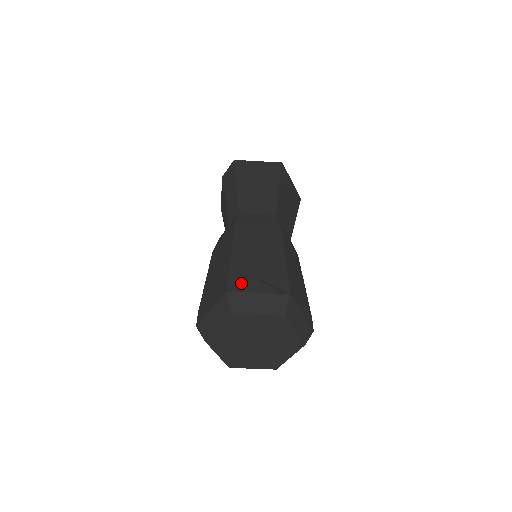
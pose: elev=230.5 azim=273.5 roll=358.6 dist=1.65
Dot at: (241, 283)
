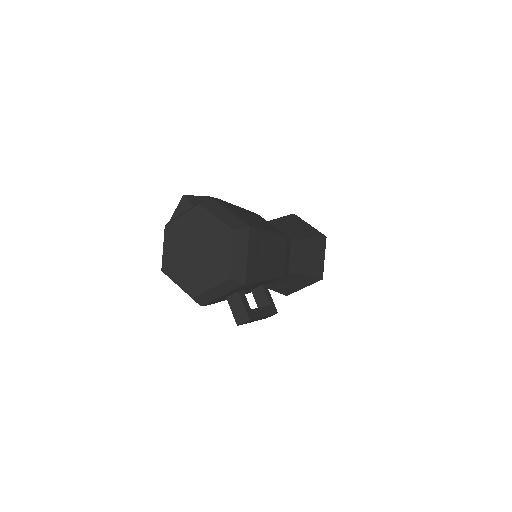
Dot at: occluded
